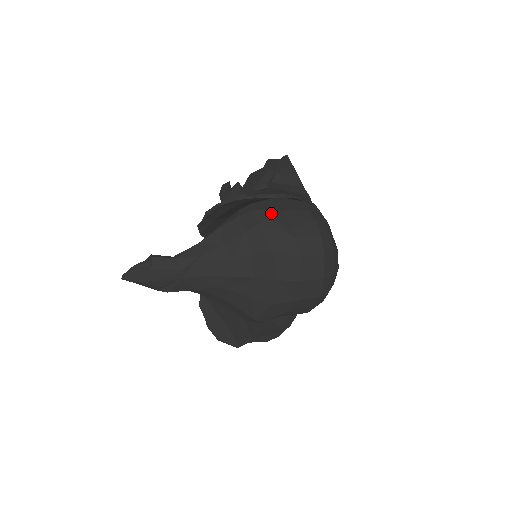
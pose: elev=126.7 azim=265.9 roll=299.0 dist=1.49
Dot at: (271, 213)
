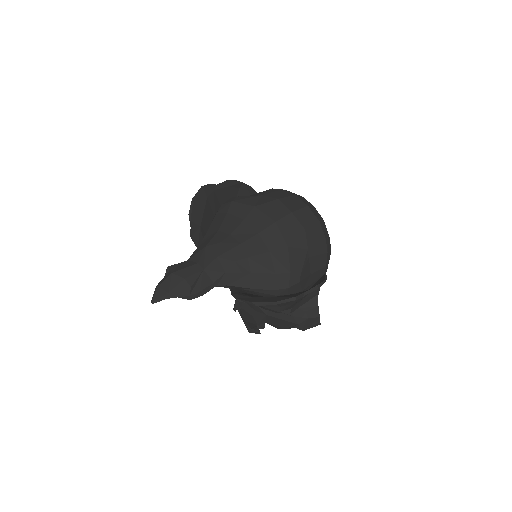
Dot at: occluded
